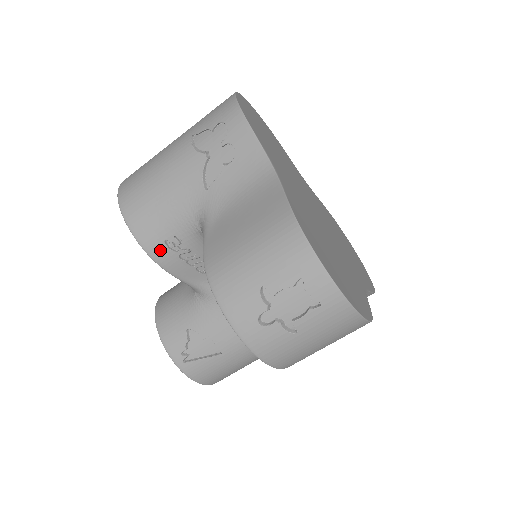
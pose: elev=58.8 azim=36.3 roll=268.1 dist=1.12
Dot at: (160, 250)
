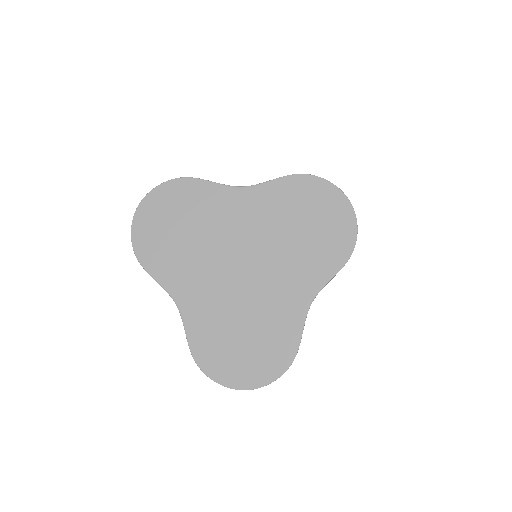
Dot at: occluded
